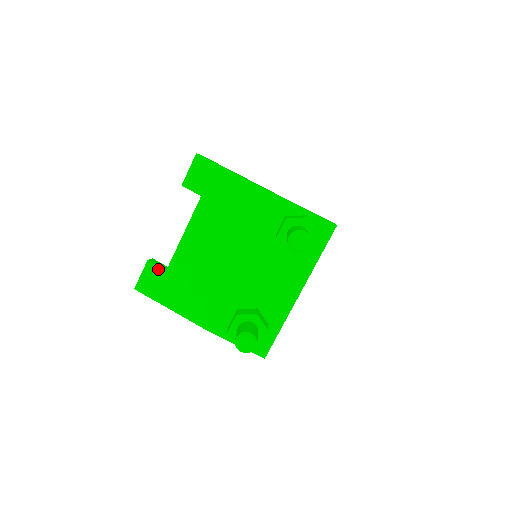
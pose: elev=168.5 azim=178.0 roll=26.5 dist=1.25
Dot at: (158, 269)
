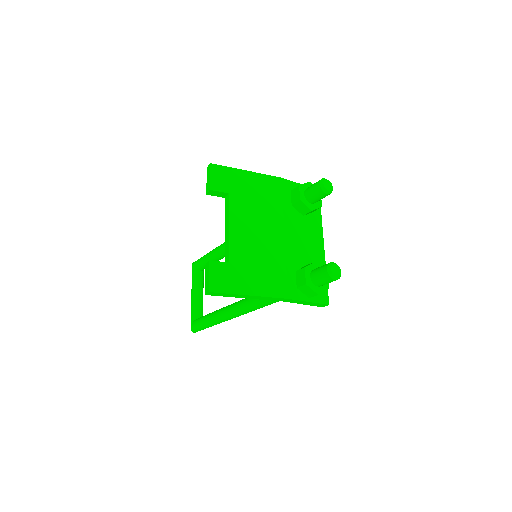
Dot at: (222, 264)
